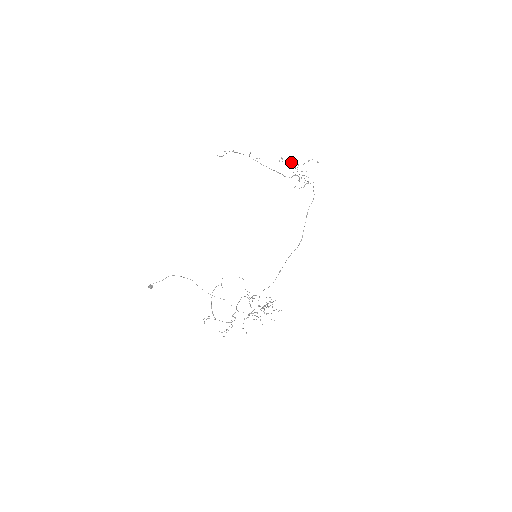
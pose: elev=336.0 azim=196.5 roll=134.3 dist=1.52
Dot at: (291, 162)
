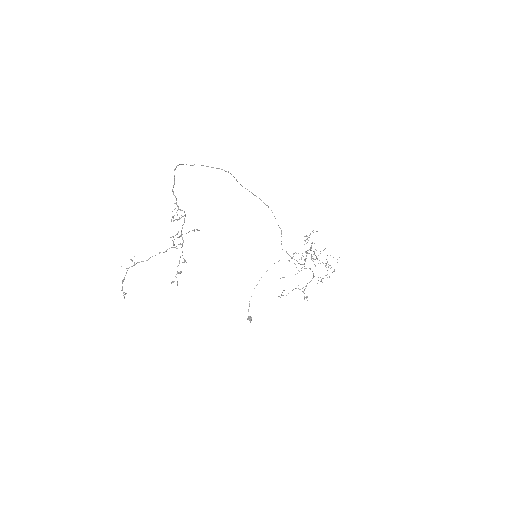
Dot at: occluded
